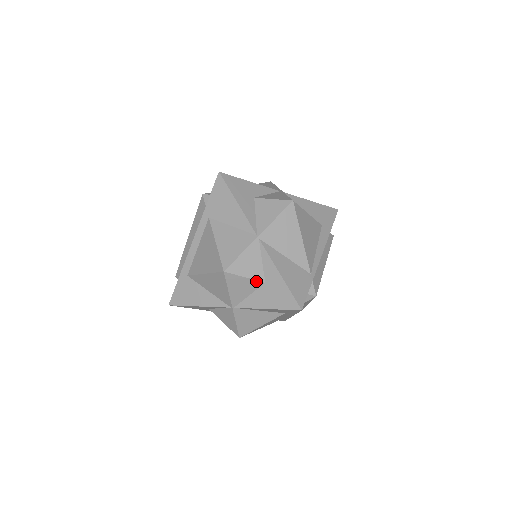
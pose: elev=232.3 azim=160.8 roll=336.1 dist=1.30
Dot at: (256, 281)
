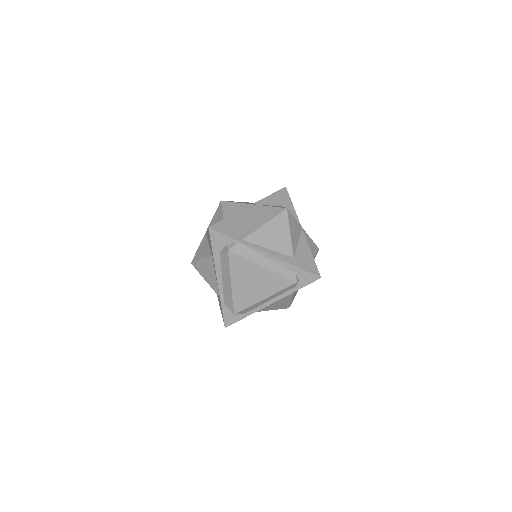
Dot at: (223, 217)
